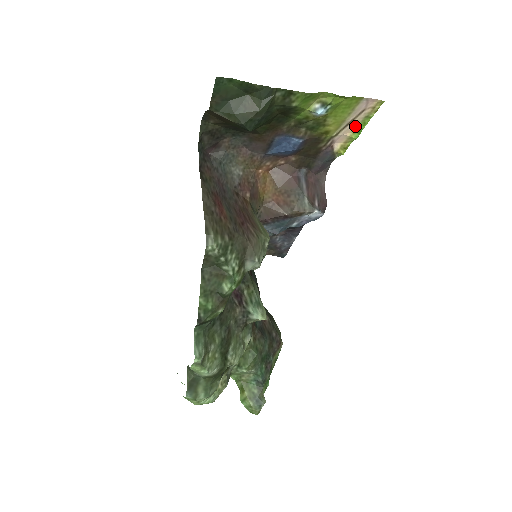
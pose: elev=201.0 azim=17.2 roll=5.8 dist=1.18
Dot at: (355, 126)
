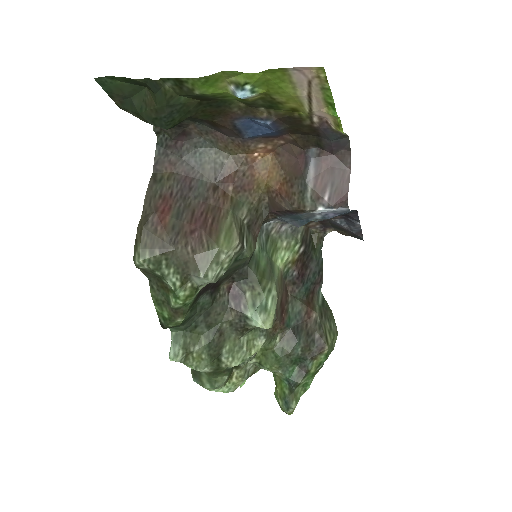
Dot at: (322, 100)
